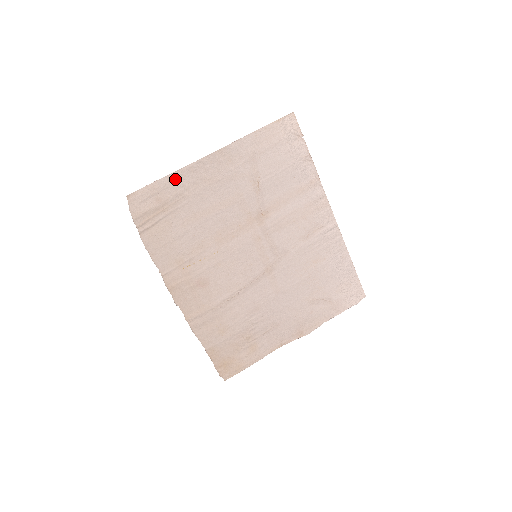
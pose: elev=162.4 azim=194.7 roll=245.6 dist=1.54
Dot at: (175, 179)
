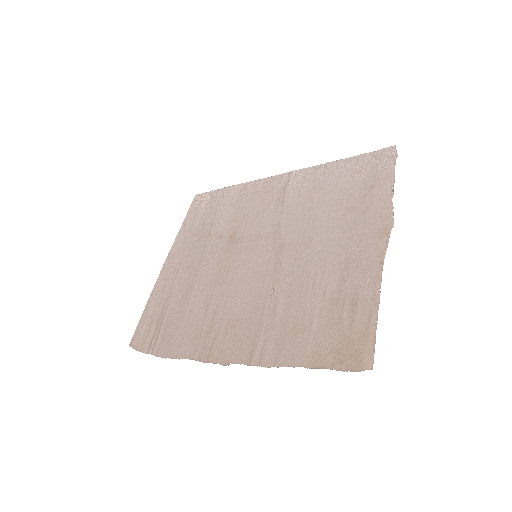
Dot at: (153, 299)
